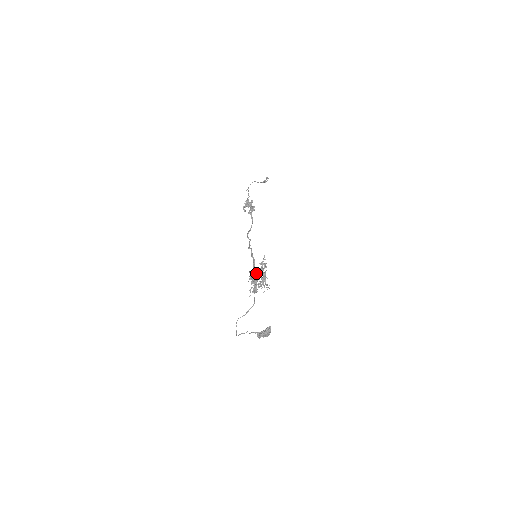
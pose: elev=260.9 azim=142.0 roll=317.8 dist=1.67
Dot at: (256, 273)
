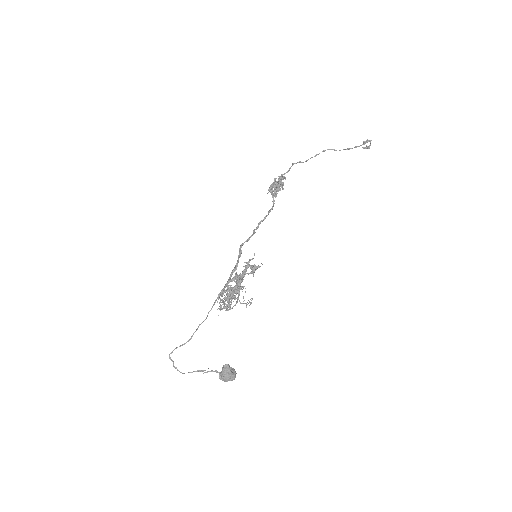
Dot at: (229, 281)
